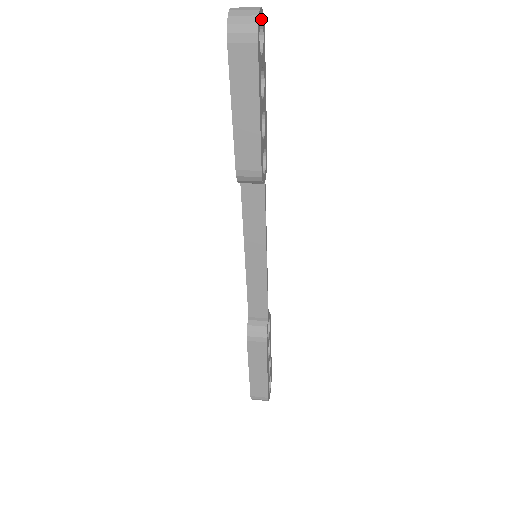
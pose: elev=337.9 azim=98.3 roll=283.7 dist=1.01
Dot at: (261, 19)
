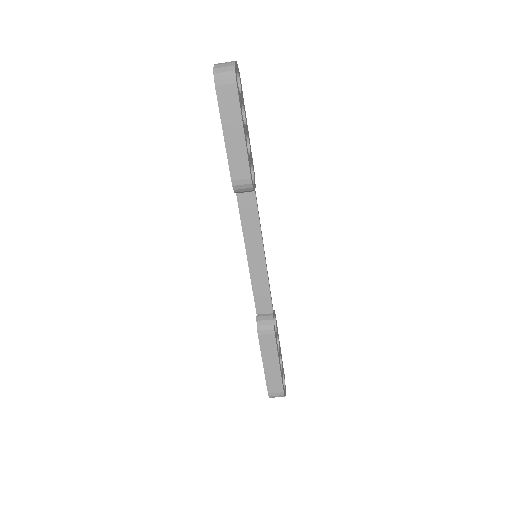
Dot at: (237, 69)
